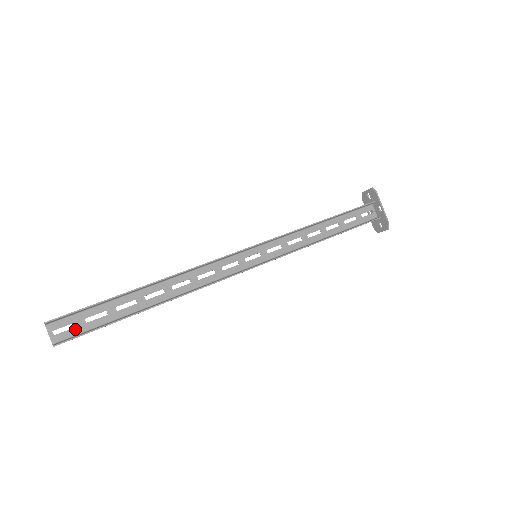
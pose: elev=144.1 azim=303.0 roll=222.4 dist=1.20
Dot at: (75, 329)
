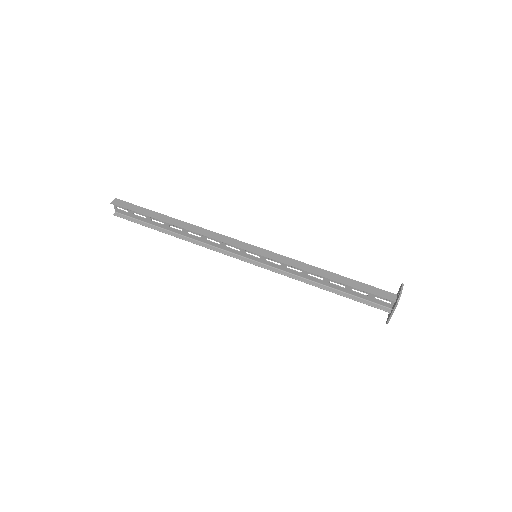
Dot at: (127, 213)
